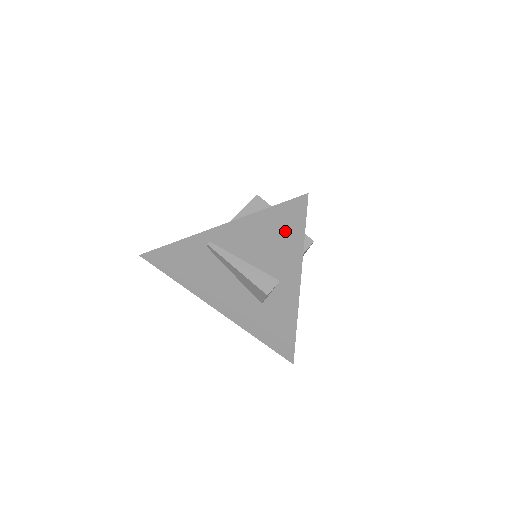
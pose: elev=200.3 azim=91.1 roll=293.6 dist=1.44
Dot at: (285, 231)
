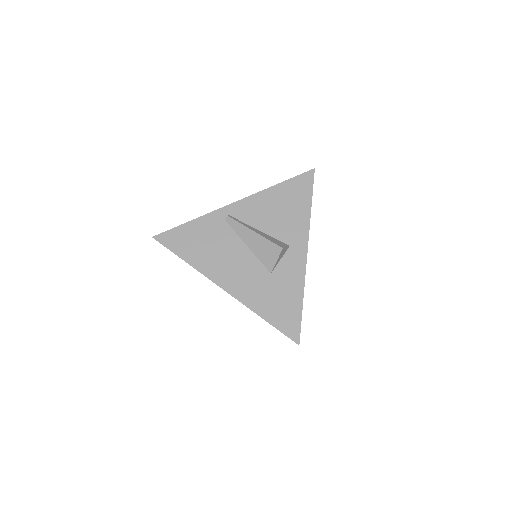
Dot at: (296, 199)
